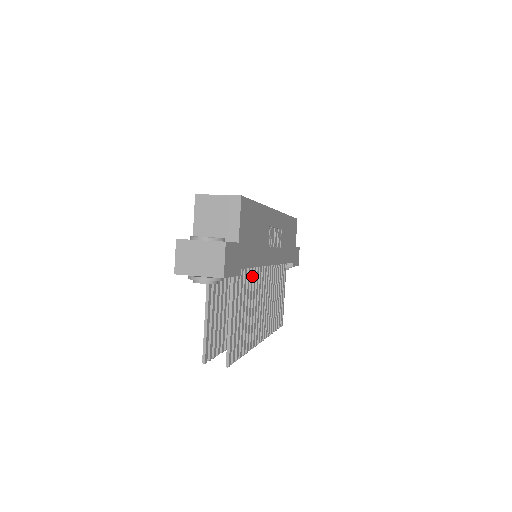
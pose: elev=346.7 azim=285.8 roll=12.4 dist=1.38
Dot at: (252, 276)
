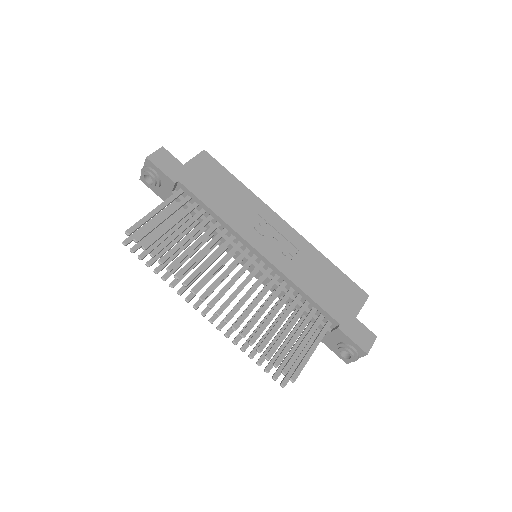
Dot at: (214, 229)
